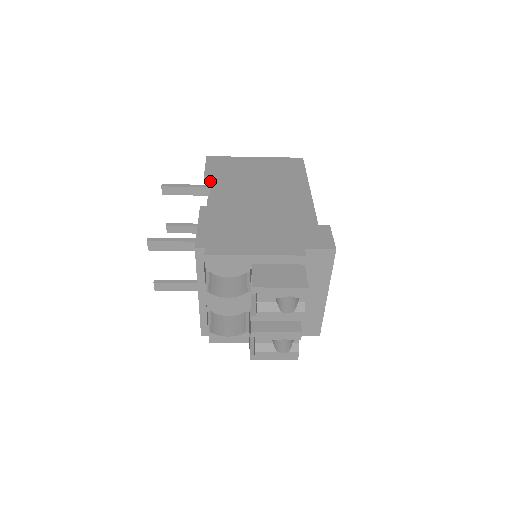
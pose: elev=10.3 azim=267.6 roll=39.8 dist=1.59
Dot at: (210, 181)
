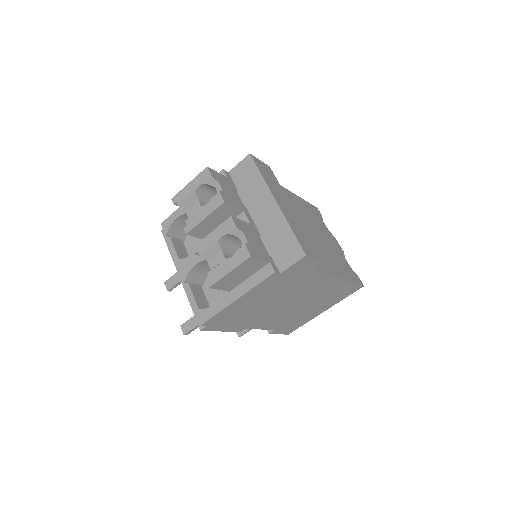
Dot at: occluded
